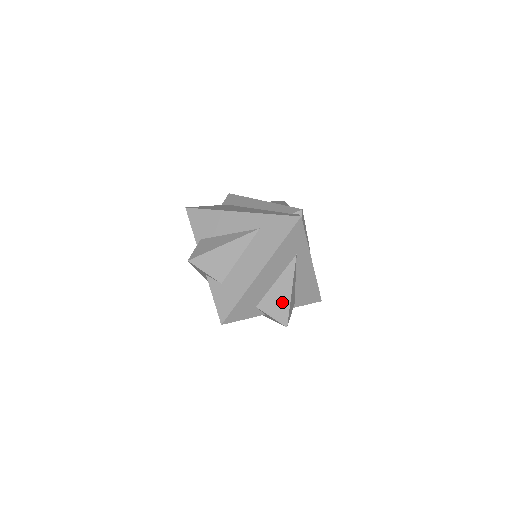
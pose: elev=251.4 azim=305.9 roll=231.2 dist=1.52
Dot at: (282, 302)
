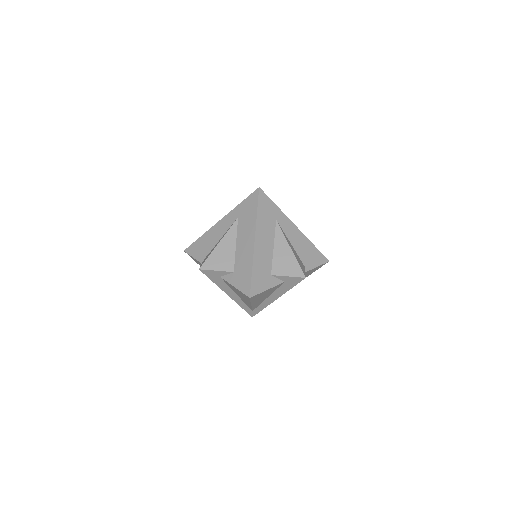
Dot at: (289, 260)
